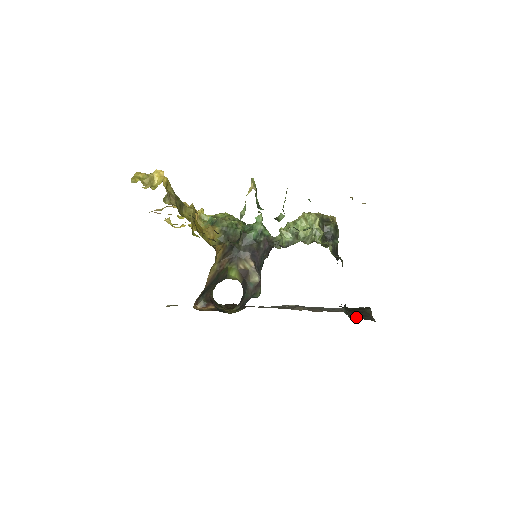
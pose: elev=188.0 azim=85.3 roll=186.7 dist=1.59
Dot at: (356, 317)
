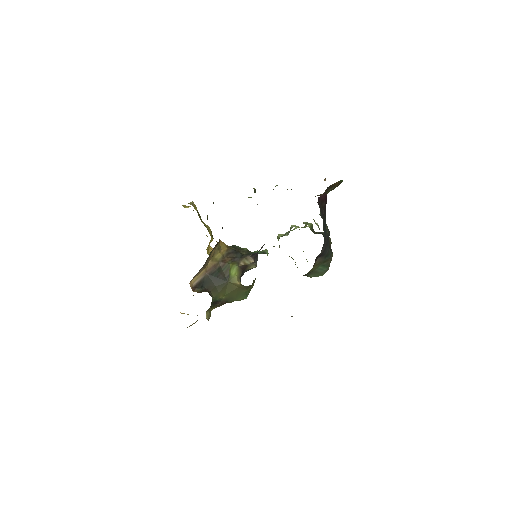
Dot at: occluded
